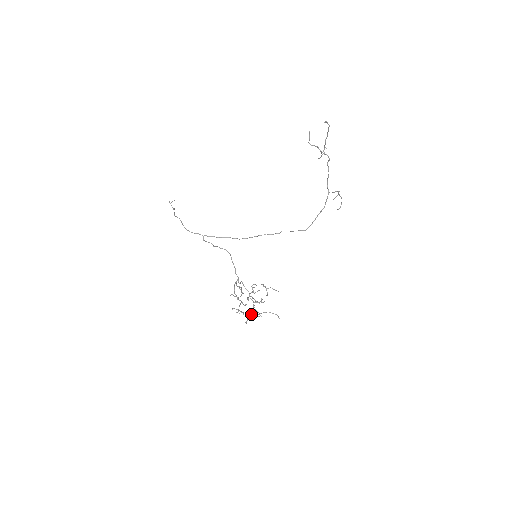
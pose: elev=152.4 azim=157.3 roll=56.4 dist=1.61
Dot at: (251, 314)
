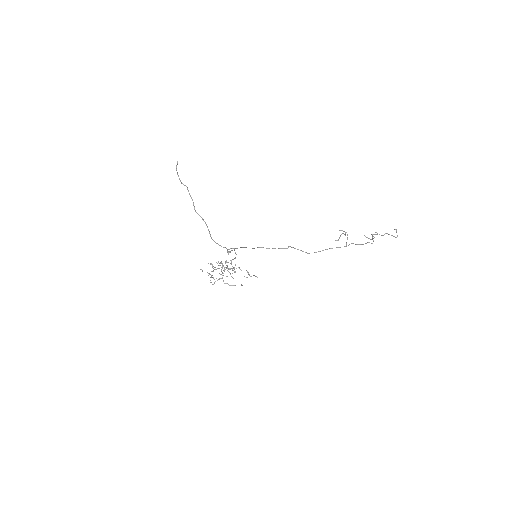
Dot at: occluded
